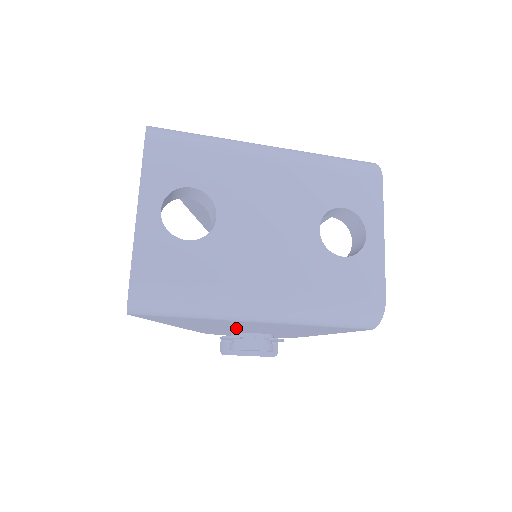
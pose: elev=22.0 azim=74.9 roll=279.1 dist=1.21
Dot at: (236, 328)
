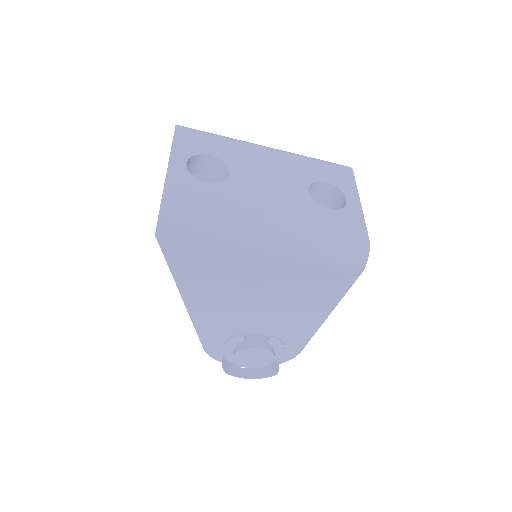
Dot at: (242, 303)
